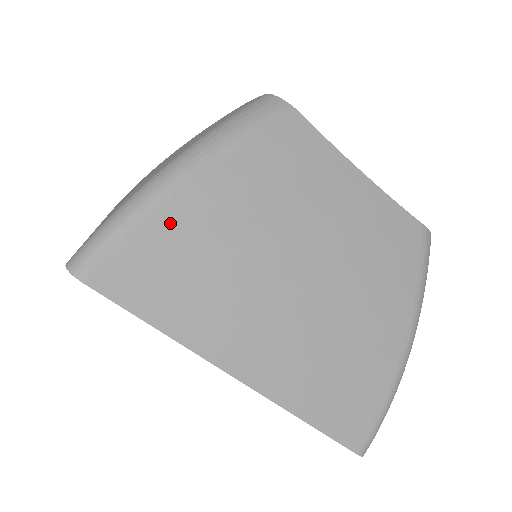
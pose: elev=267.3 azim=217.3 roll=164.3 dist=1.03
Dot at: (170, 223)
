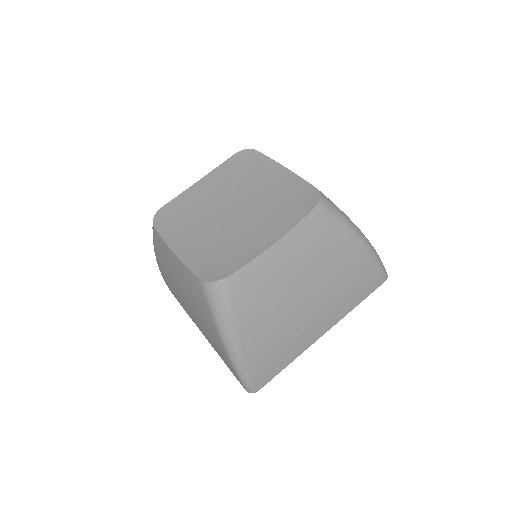
Dot at: (254, 357)
